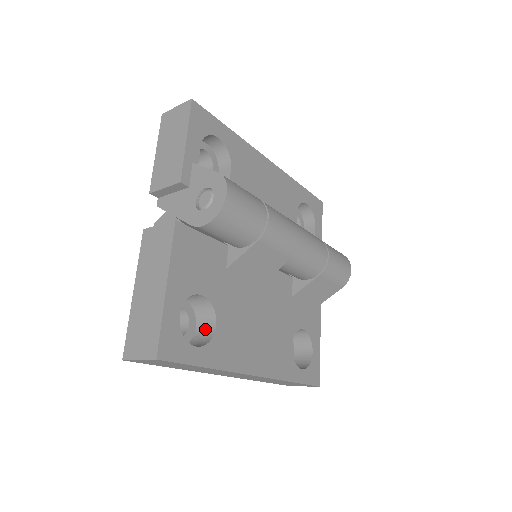
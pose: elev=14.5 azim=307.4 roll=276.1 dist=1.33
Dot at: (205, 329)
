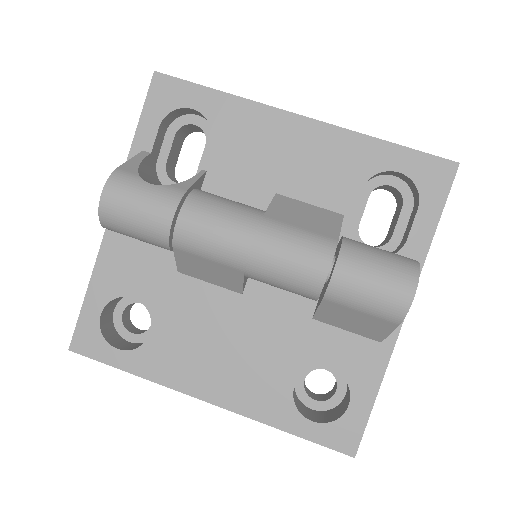
Dot at: occluded
